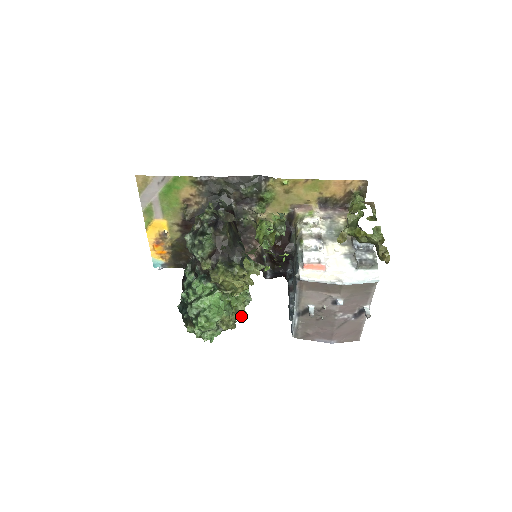
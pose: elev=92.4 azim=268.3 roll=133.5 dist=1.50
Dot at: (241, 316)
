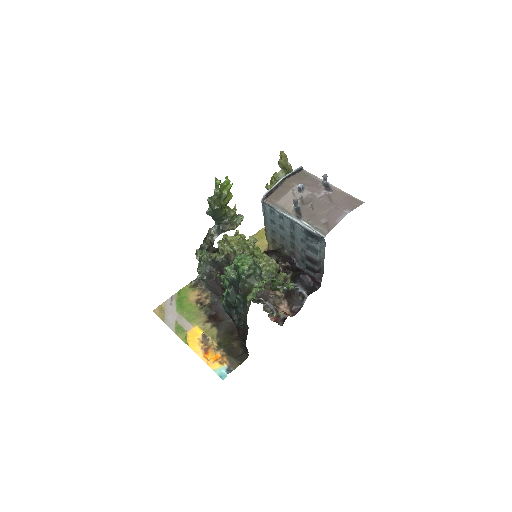
Dot at: (287, 278)
